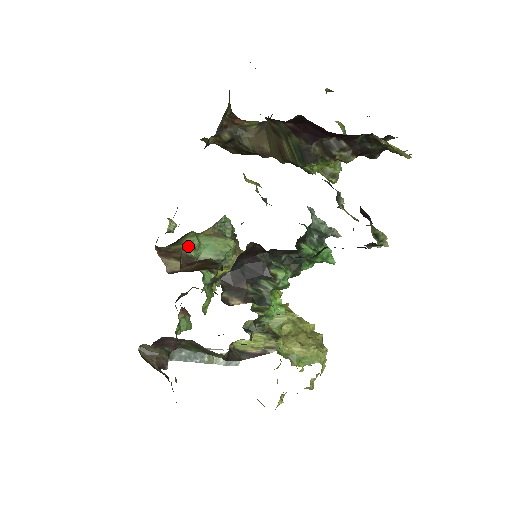
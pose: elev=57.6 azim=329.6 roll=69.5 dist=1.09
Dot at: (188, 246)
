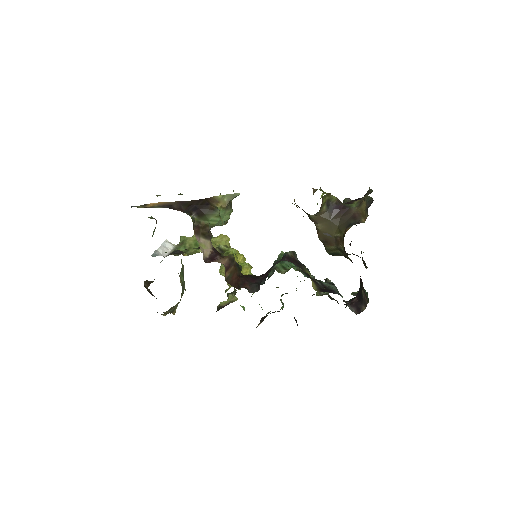
Dot at: (212, 224)
